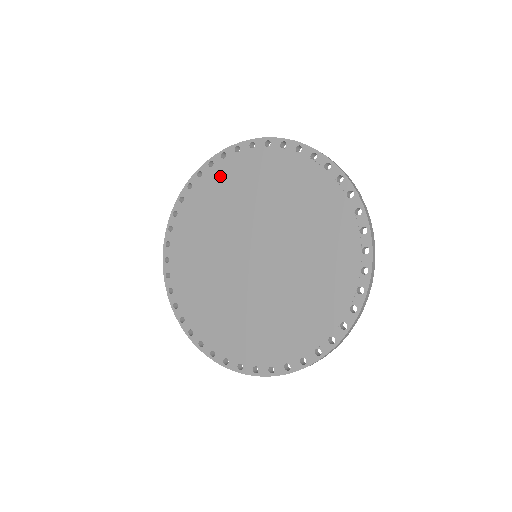
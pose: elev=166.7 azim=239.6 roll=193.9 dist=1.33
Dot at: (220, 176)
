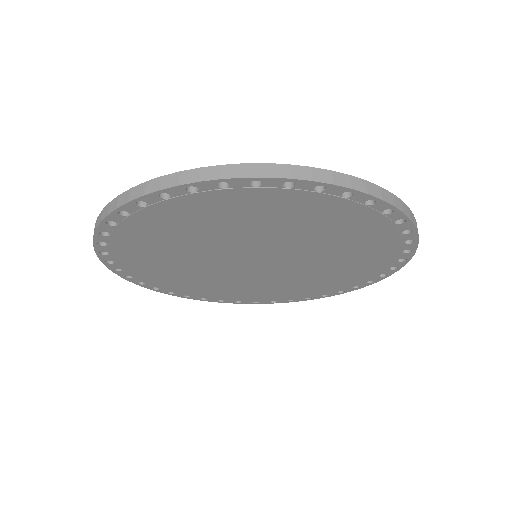
Dot at: (170, 215)
